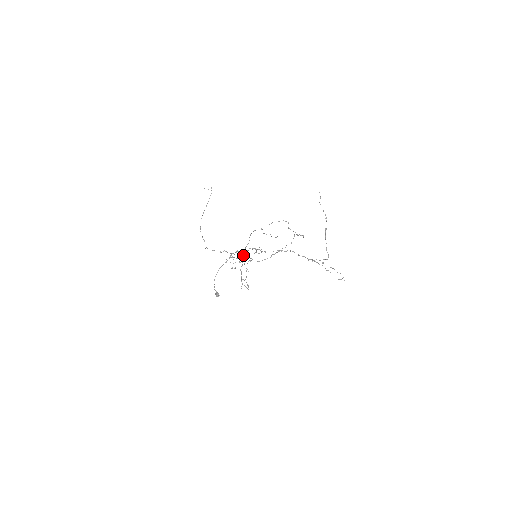
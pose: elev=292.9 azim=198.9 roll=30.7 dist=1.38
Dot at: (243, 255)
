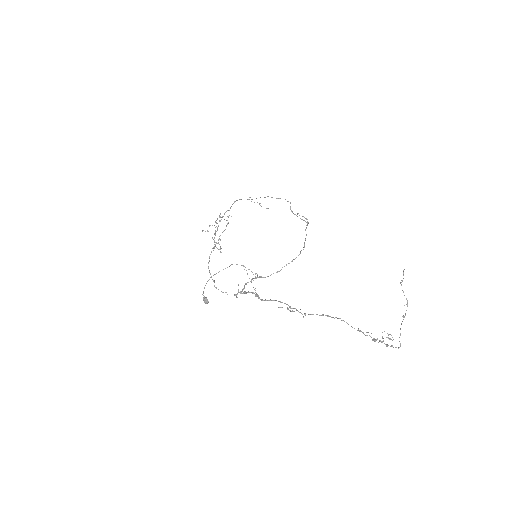
Dot at: (220, 220)
